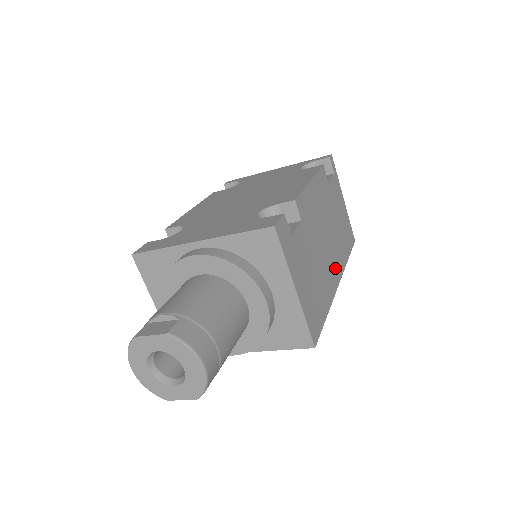
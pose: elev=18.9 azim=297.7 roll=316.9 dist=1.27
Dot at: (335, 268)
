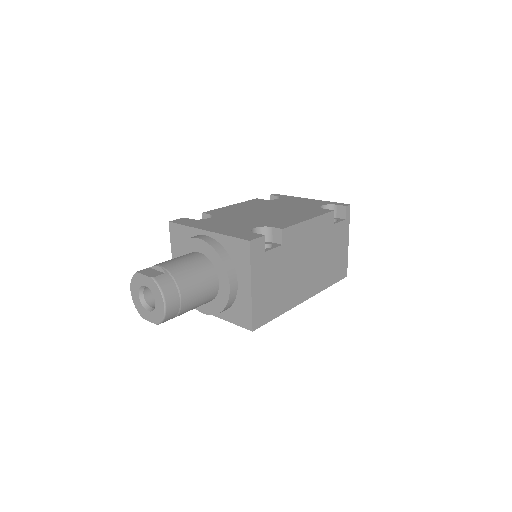
Dot at: (307, 288)
